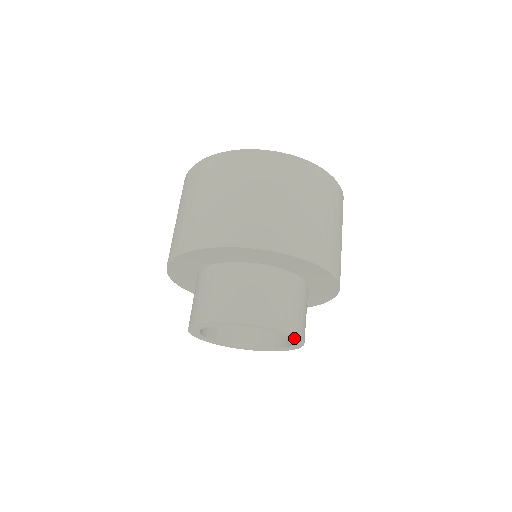
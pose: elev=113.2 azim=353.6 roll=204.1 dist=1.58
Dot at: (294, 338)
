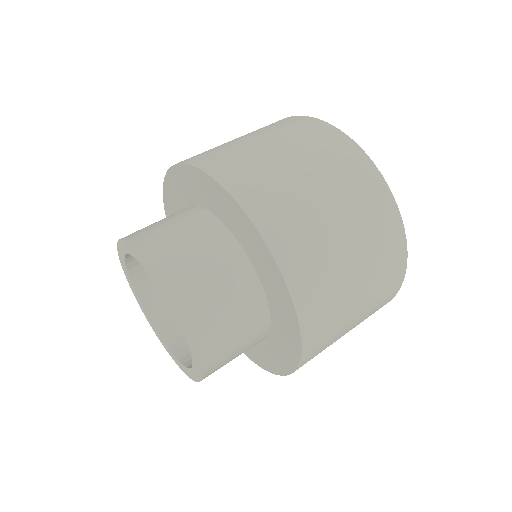
Dot at: (165, 294)
